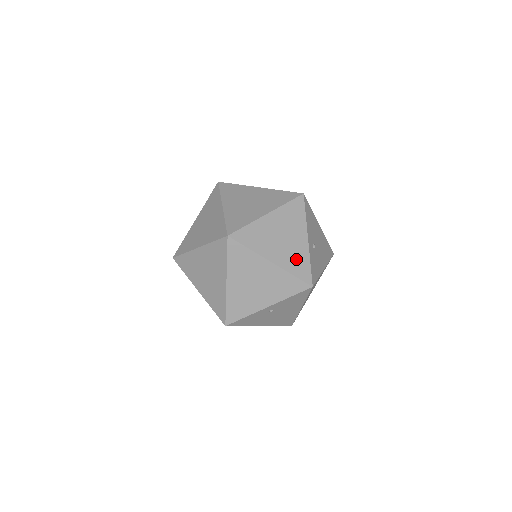
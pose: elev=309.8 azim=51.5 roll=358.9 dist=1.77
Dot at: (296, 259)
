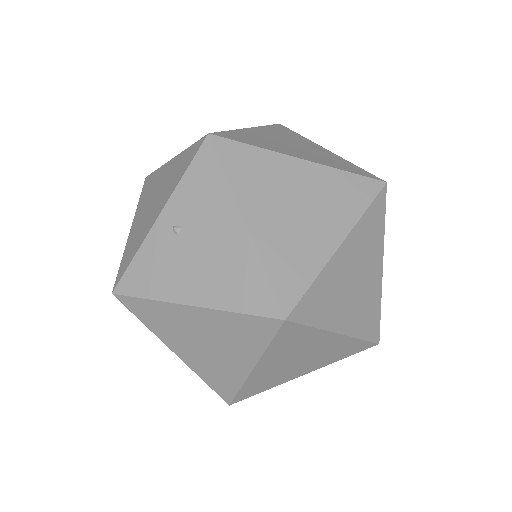
Dot at: occluded
